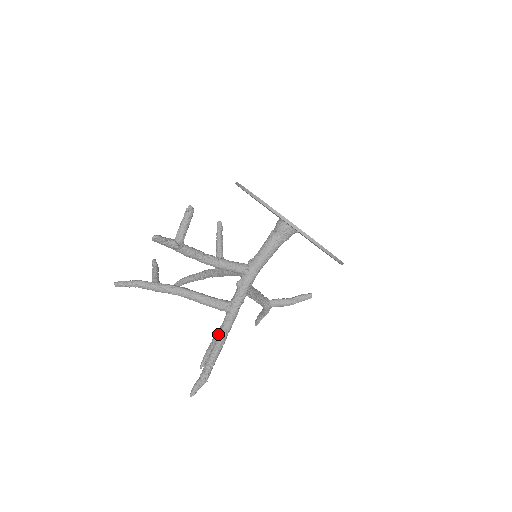
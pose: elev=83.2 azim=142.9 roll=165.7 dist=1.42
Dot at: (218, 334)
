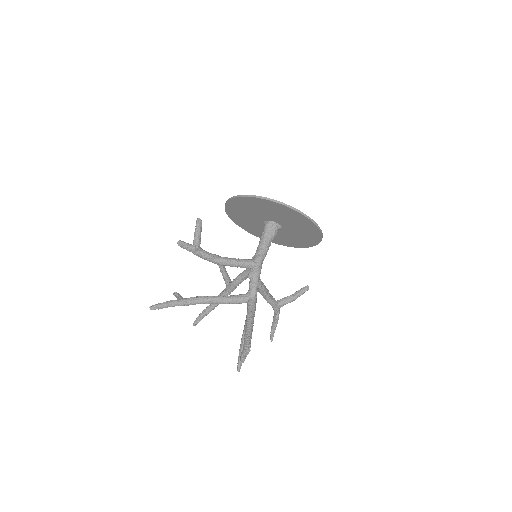
Dot at: (246, 317)
